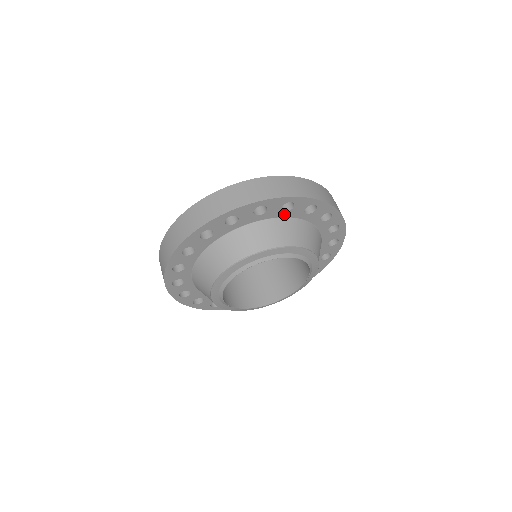
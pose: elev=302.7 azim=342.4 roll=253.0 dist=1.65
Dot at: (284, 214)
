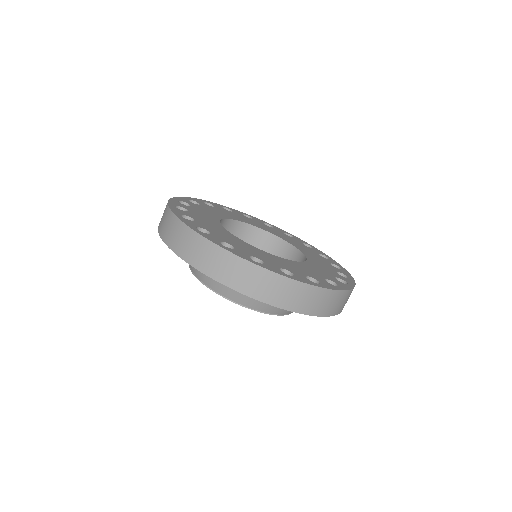
Dot at: occluded
